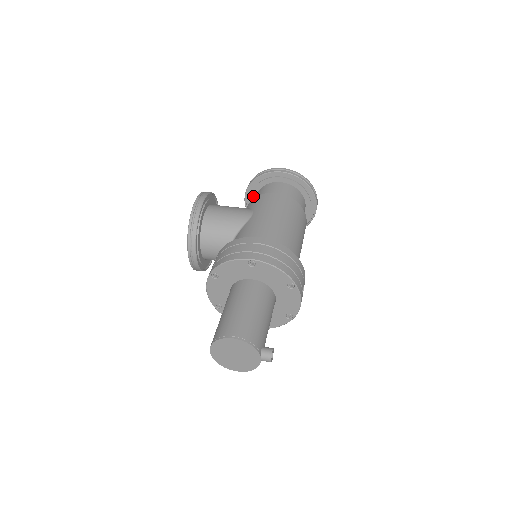
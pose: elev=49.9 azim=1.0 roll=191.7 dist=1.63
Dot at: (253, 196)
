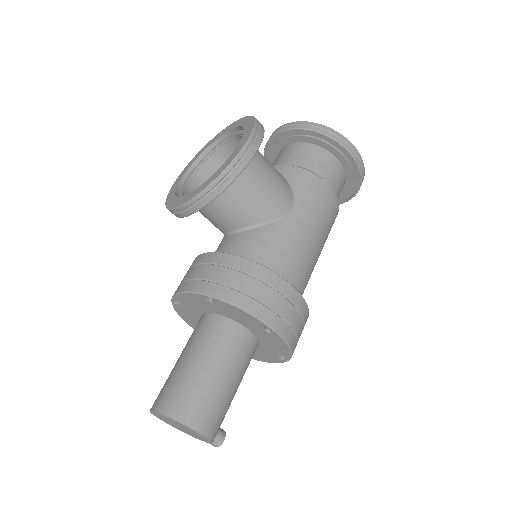
Dot at: (293, 139)
